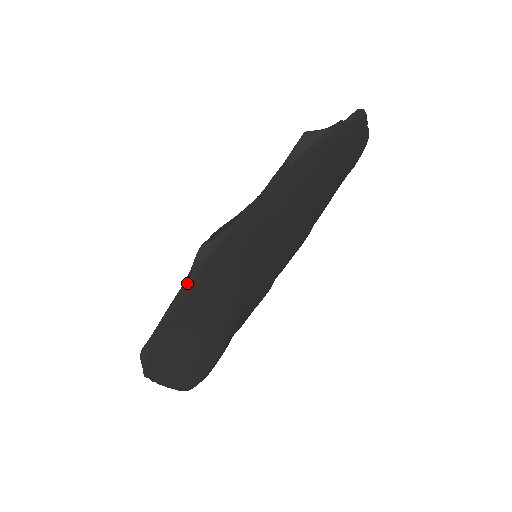
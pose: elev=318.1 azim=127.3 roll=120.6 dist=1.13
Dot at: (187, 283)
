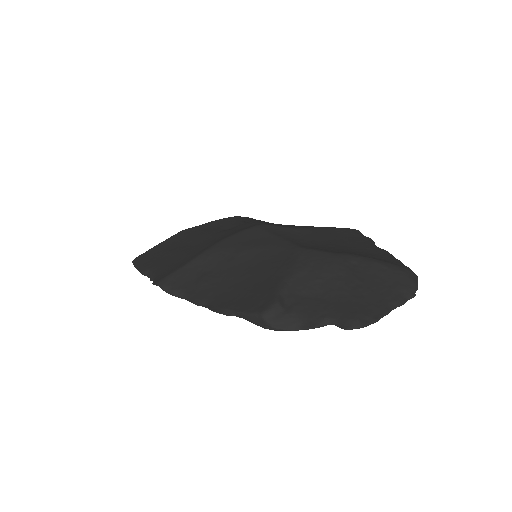
Dot at: (153, 279)
